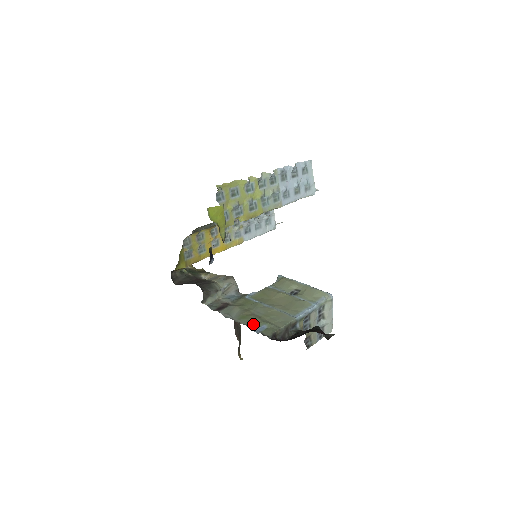
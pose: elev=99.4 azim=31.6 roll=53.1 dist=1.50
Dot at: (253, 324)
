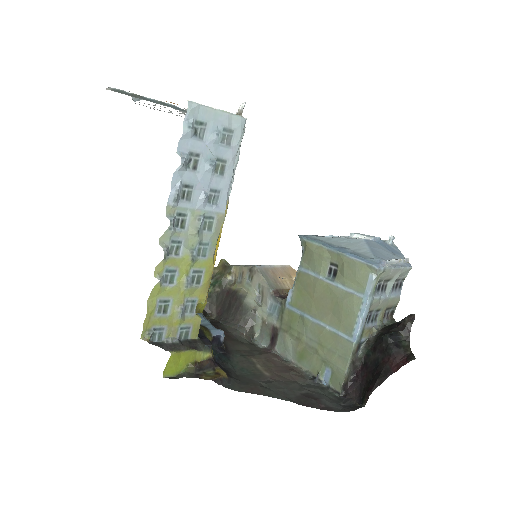
Dot at: (315, 370)
